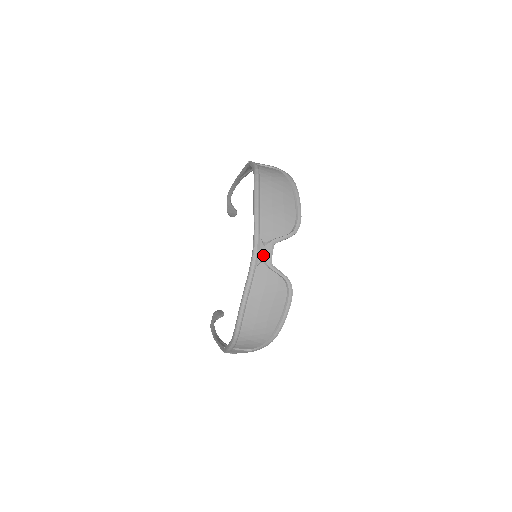
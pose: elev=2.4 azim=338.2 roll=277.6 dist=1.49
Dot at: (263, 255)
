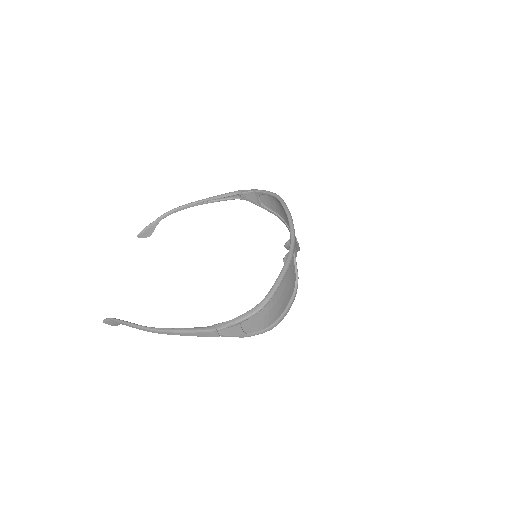
Dot at: (295, 249)
